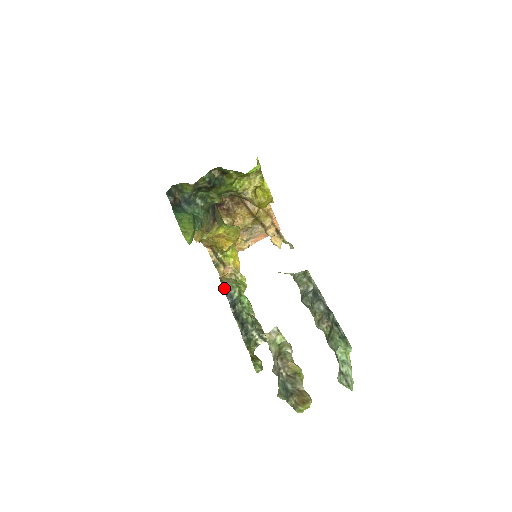
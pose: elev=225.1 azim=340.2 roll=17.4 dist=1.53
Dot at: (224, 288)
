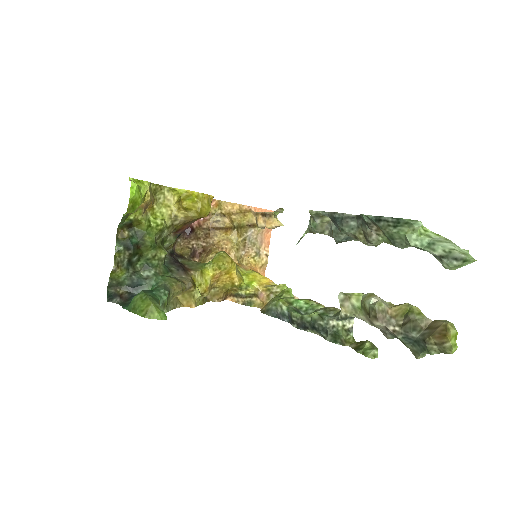
Dot at: (271, 315)
